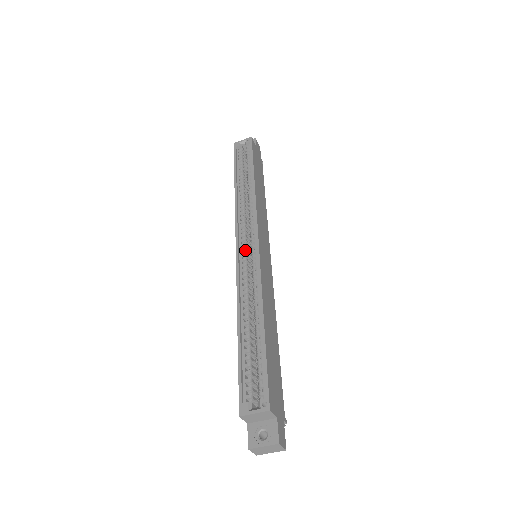
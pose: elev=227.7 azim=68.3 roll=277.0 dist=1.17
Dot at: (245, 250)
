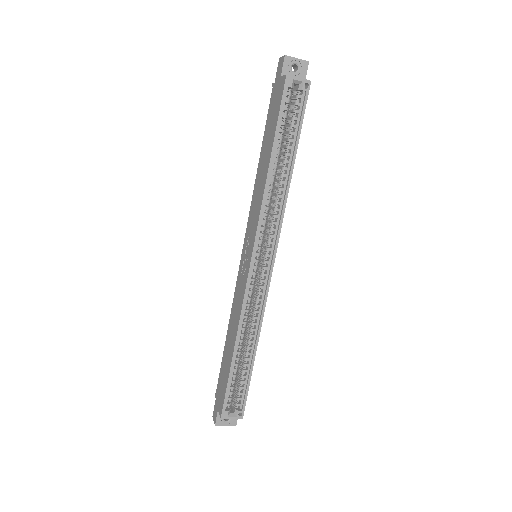
Dot at: (257, 268)
